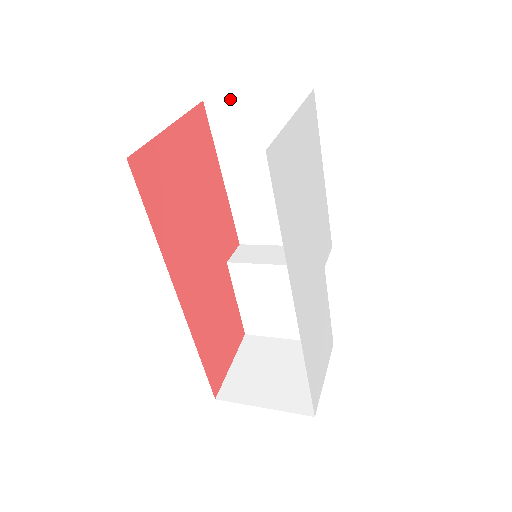
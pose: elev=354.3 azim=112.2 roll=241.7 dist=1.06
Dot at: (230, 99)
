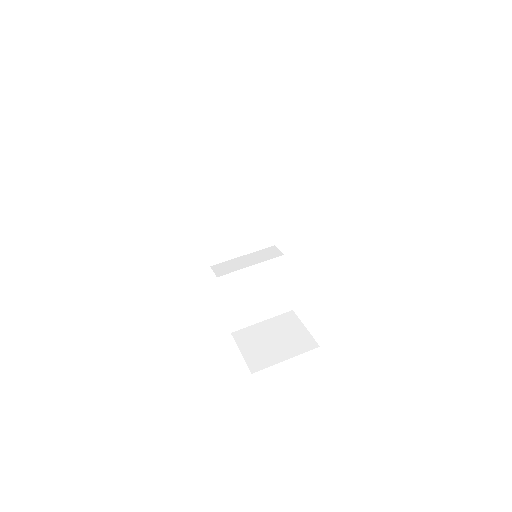
Dot at: (205, 160)
